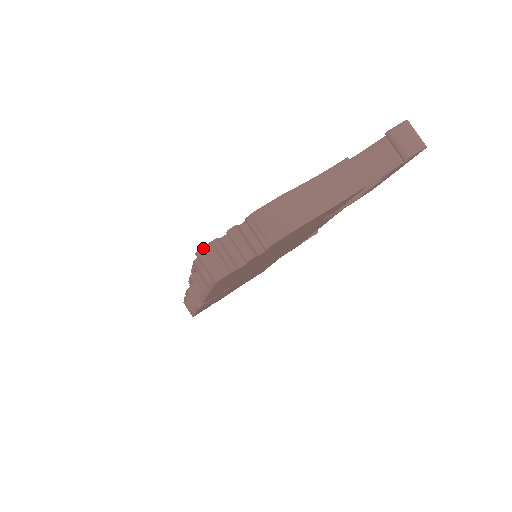
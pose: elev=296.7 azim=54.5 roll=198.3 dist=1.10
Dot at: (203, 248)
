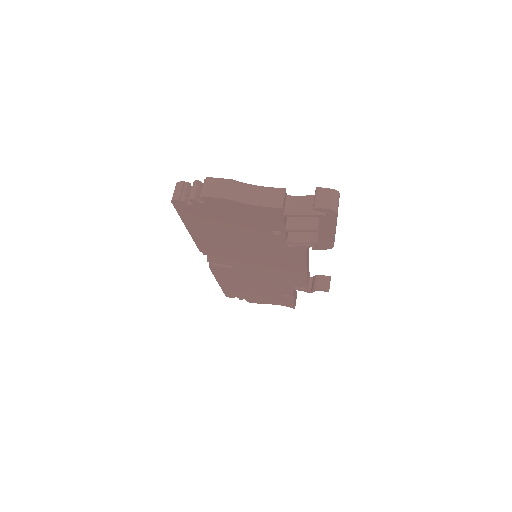
Dot at: (179, 182)
